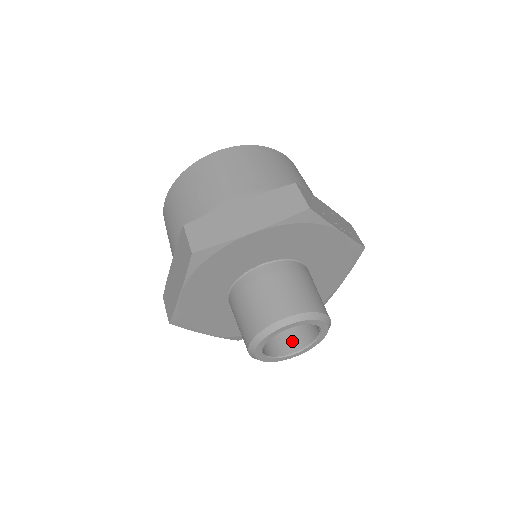
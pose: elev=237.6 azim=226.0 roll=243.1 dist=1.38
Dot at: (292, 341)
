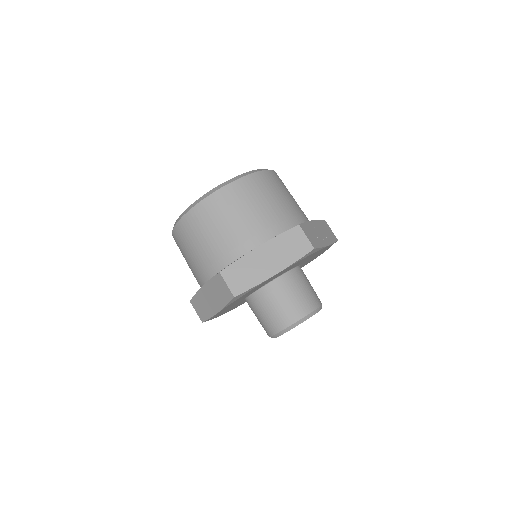
Dot at: occluded
